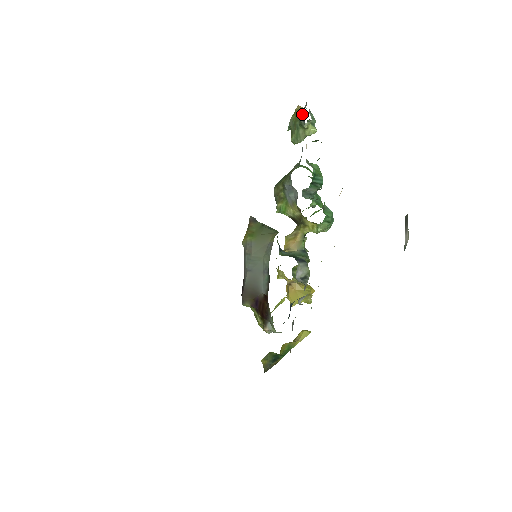
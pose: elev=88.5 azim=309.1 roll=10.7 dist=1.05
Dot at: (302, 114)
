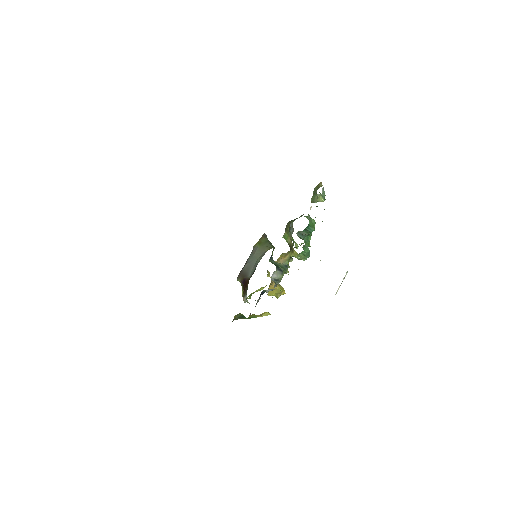
Dot at: (317, 188)
